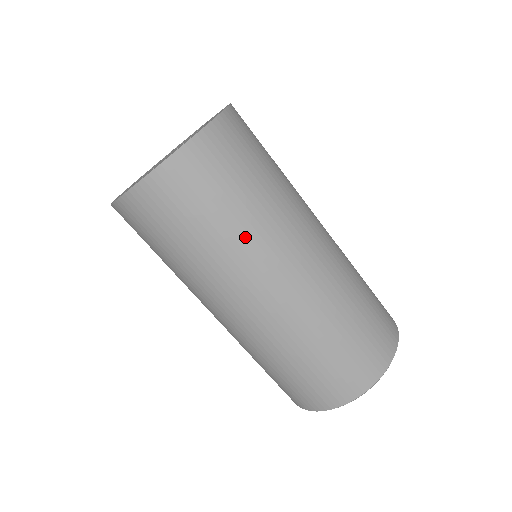
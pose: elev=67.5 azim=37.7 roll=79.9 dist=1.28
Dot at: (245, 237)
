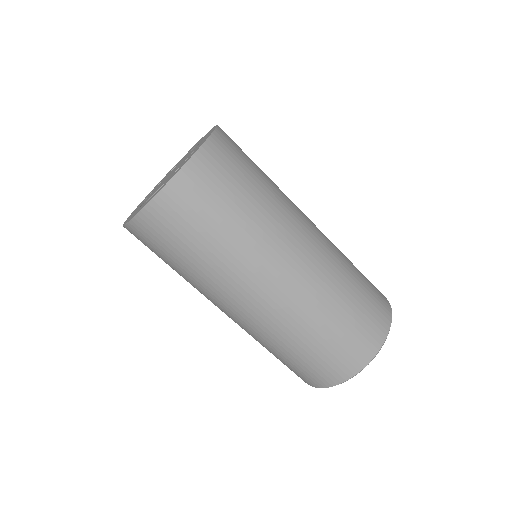
Dot at: (262, 219)
